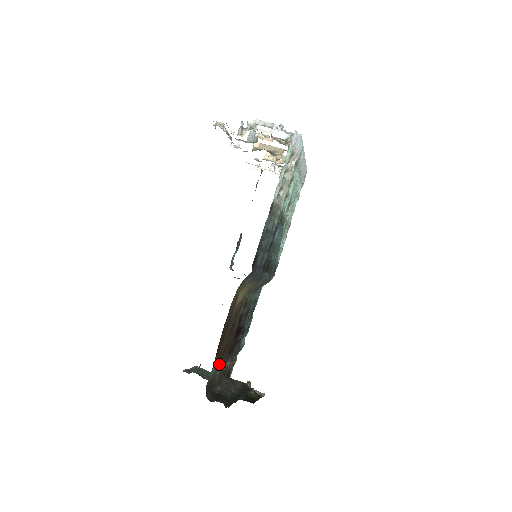
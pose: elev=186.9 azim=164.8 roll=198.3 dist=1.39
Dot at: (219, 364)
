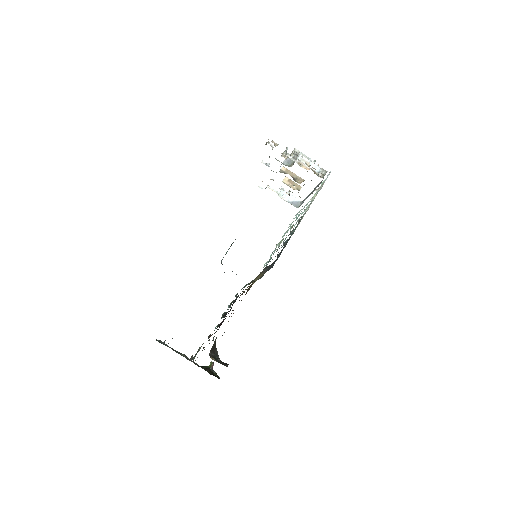
Dot at: occluded
